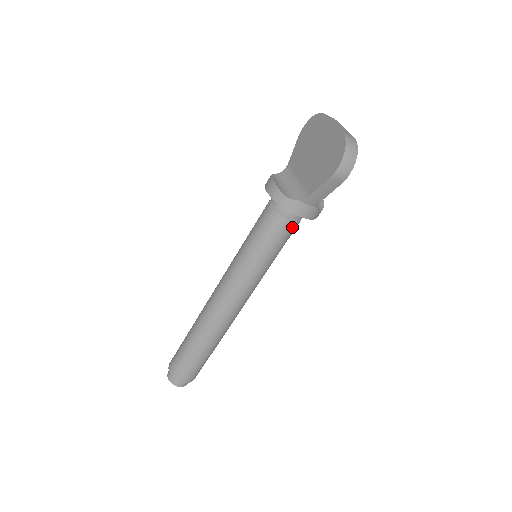
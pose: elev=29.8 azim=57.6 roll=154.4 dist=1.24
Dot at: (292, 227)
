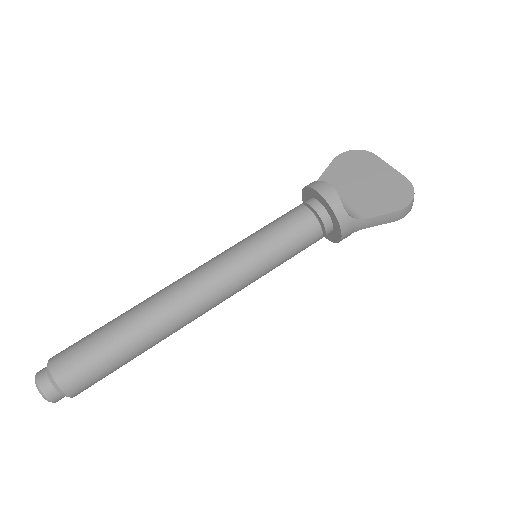
Dot at: (316, 241)
